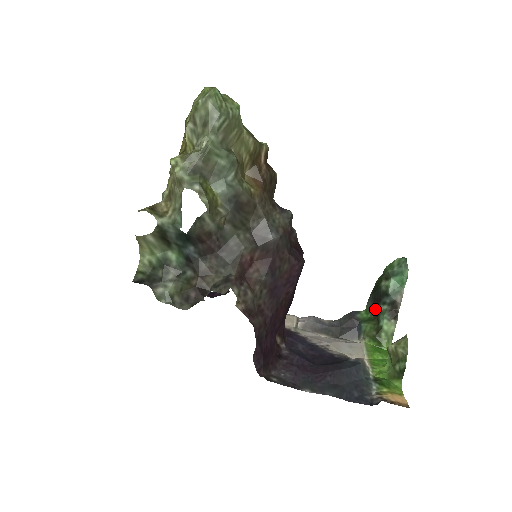
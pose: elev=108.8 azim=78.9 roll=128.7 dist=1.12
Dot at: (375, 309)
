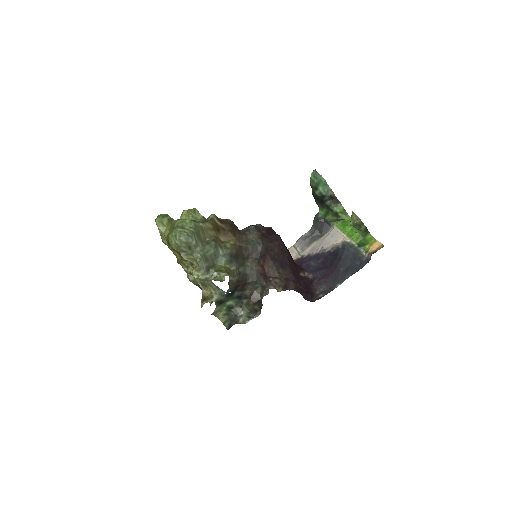
Dot at: (324, 206)
